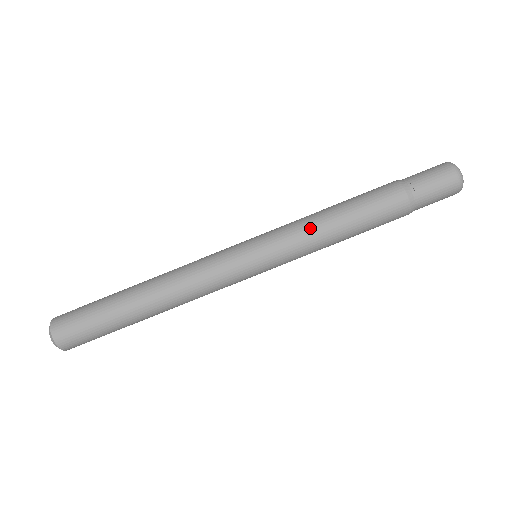
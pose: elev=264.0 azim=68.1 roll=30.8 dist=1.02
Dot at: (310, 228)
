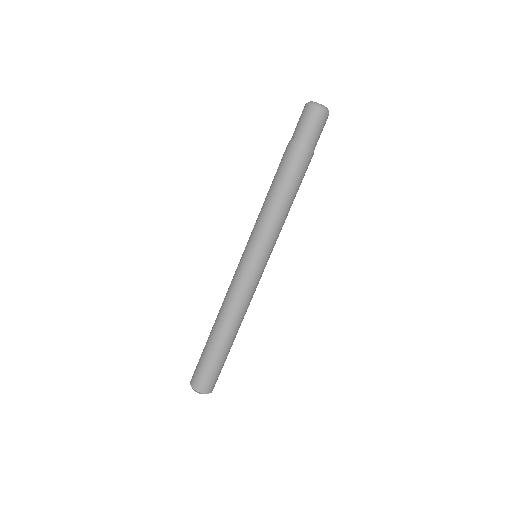
Dot at: (263, 214)
